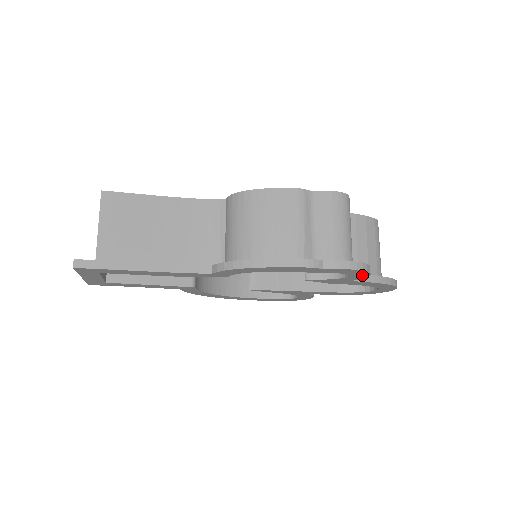
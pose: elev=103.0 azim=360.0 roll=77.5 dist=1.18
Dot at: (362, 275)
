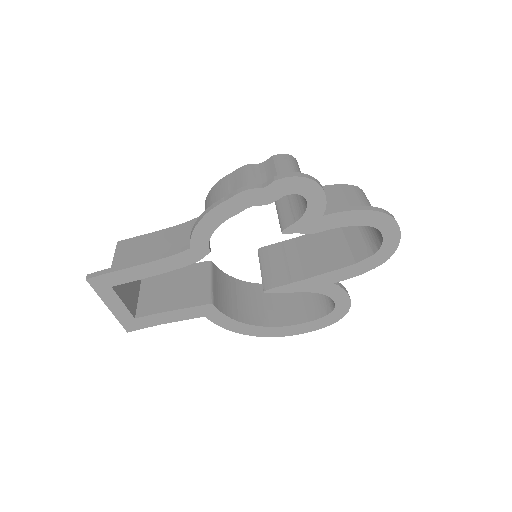
Dot at: (315, 191)
